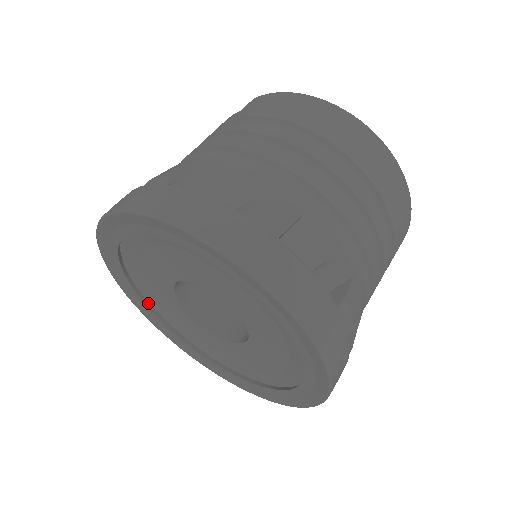
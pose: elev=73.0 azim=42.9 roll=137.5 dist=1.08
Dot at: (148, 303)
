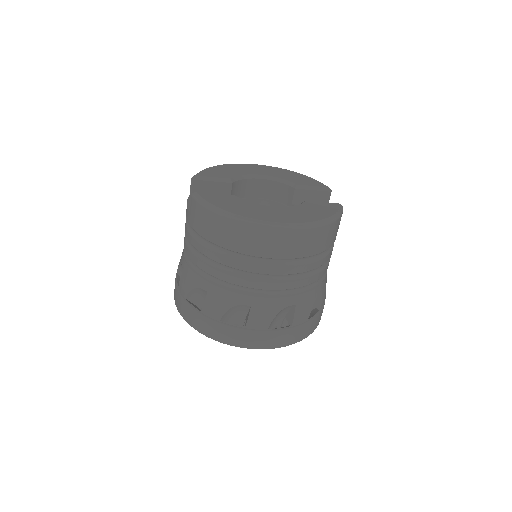
Dot at: occluded
